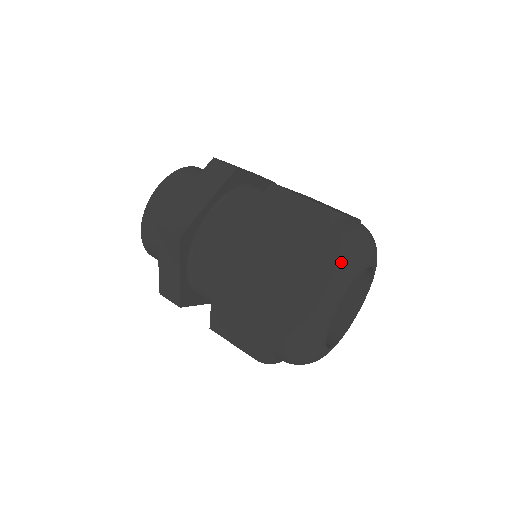
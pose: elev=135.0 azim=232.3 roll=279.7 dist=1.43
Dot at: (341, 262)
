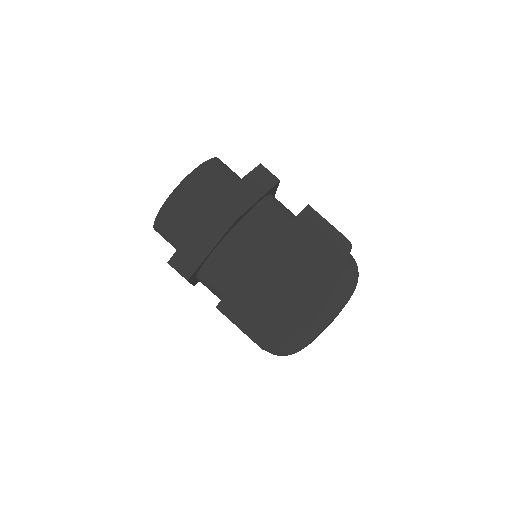
Dot at: (315, 330)
